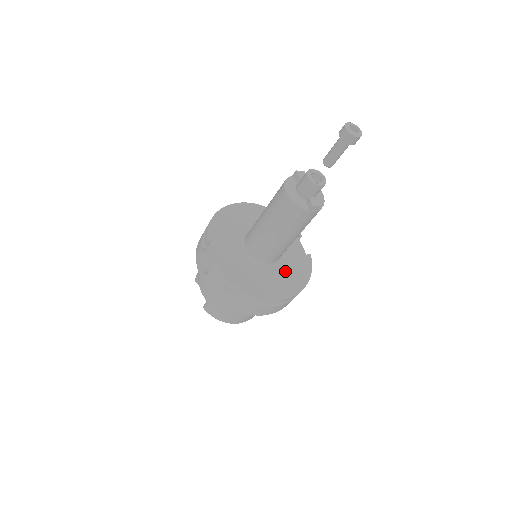
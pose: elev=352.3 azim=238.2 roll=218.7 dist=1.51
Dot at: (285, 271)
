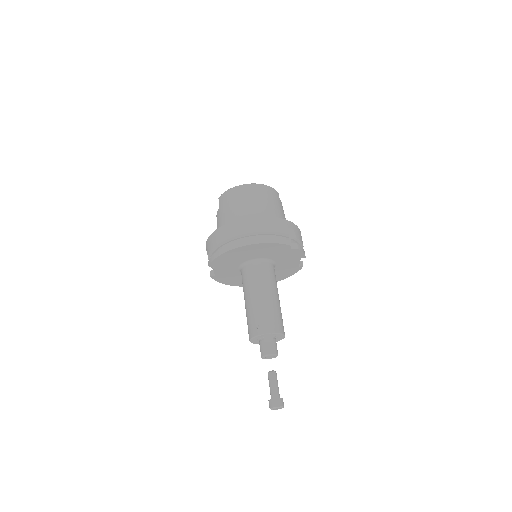
Dot at: occluded
